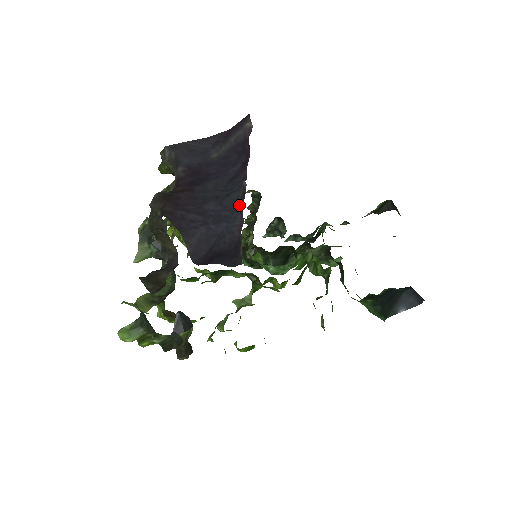
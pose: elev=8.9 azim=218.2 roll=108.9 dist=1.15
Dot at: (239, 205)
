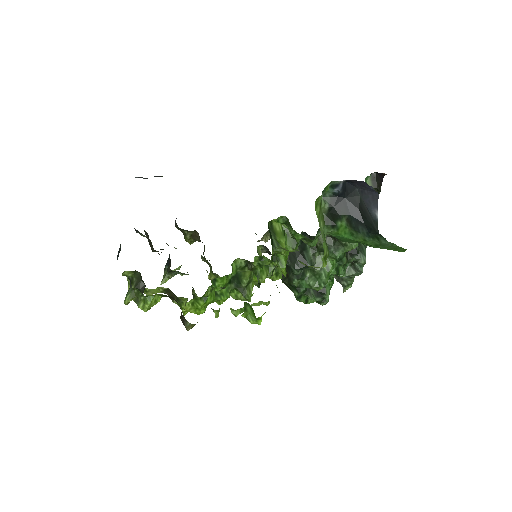
Dot at: occluded
